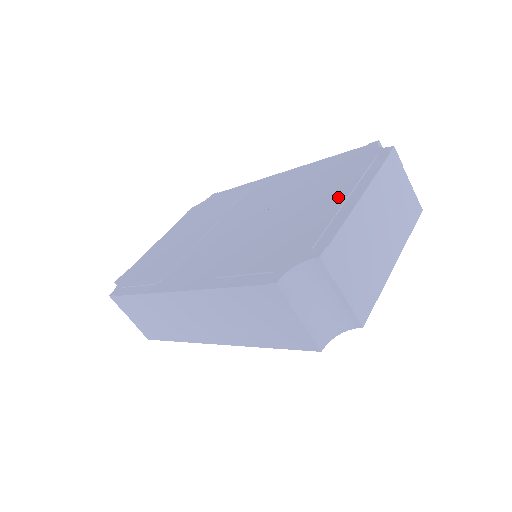
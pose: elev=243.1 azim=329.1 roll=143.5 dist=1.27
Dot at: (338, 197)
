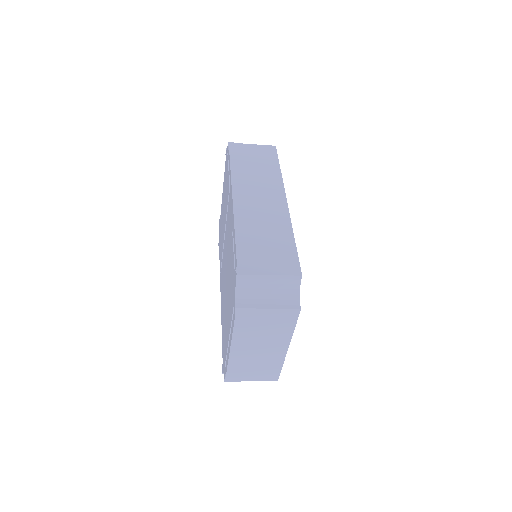
Dot at: (228, 330)
